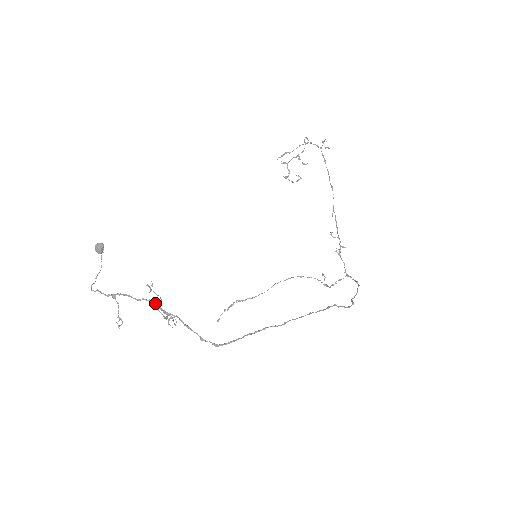
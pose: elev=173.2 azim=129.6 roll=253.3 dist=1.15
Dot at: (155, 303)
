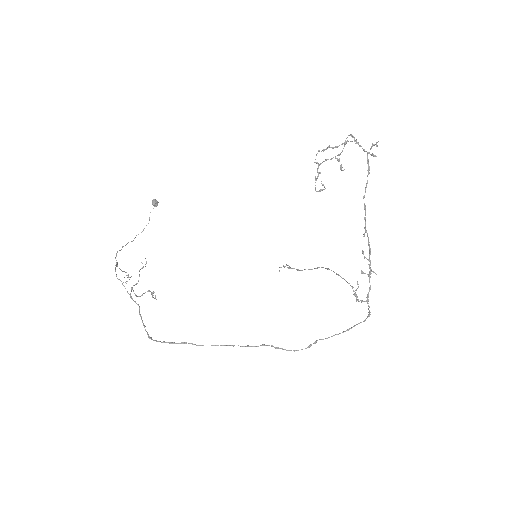
Dot at: occluded
